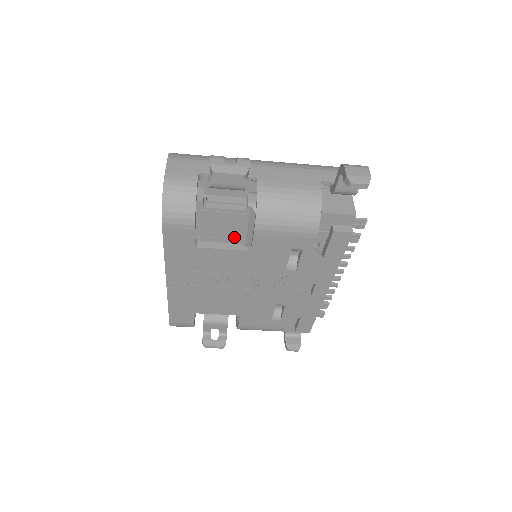
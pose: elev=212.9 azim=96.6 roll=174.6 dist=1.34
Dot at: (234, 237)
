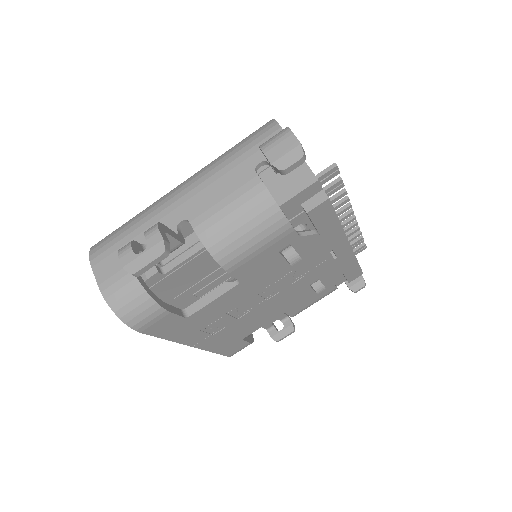
Dot at: (218, 267)
